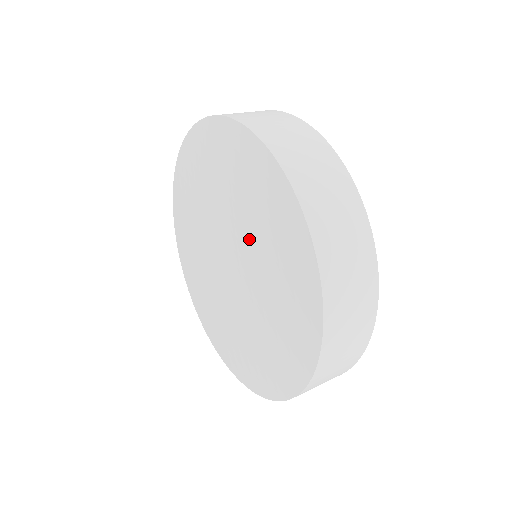
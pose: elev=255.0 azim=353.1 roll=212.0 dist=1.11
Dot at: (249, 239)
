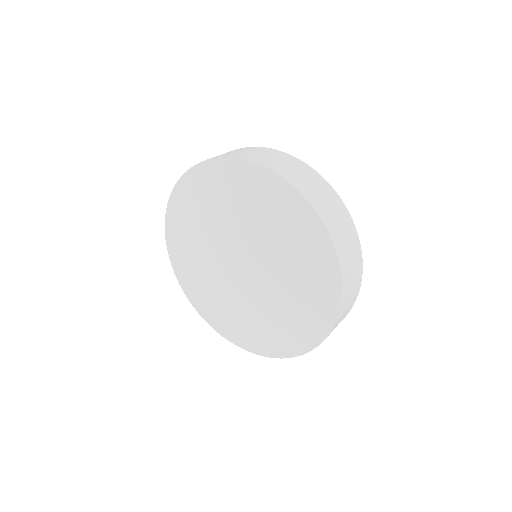
Dot at: (279, 295)
